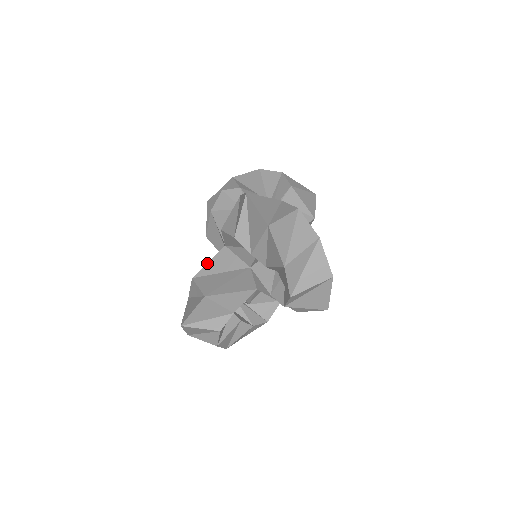
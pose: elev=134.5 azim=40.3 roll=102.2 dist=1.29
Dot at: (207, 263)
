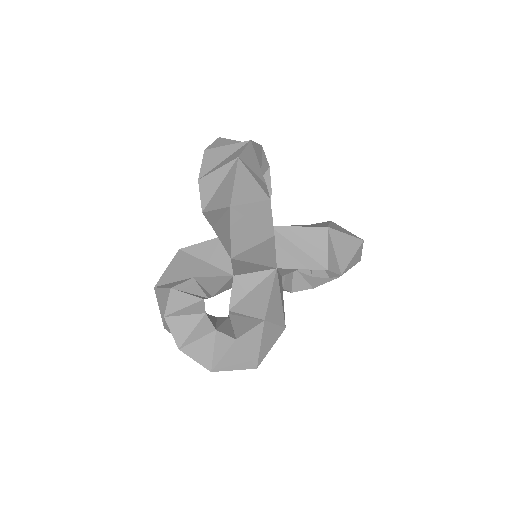
Dot at: occluded
